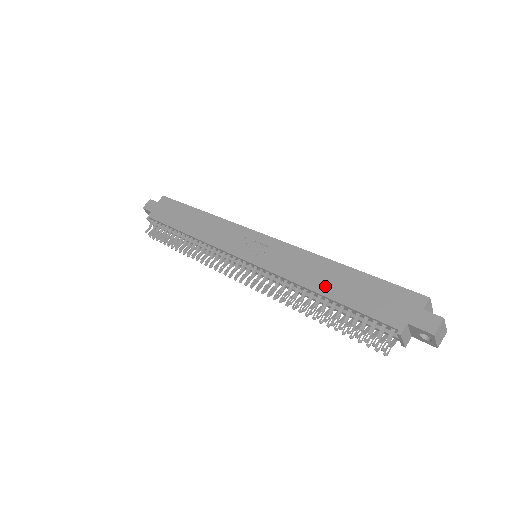
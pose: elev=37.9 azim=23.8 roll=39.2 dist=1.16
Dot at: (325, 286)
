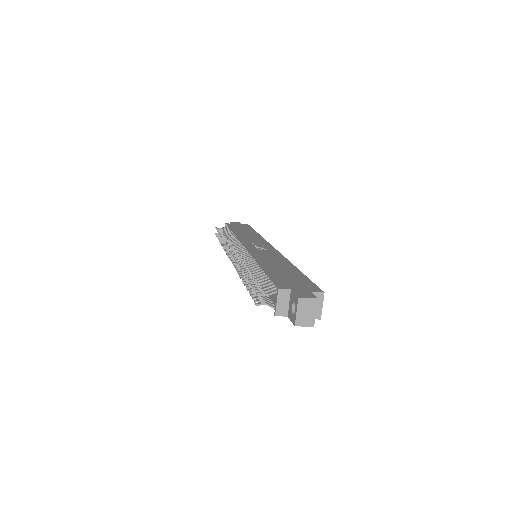
Dot at: (271, 265)
